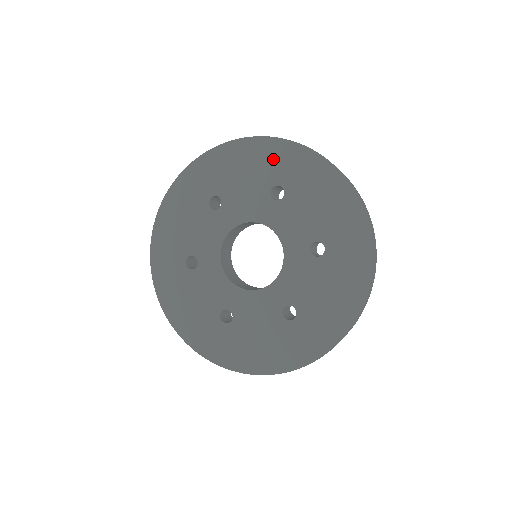
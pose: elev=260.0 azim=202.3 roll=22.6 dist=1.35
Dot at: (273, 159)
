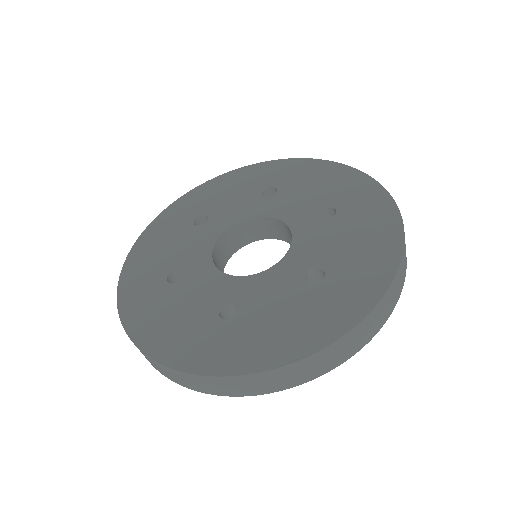
Dot at: (351, 188)
